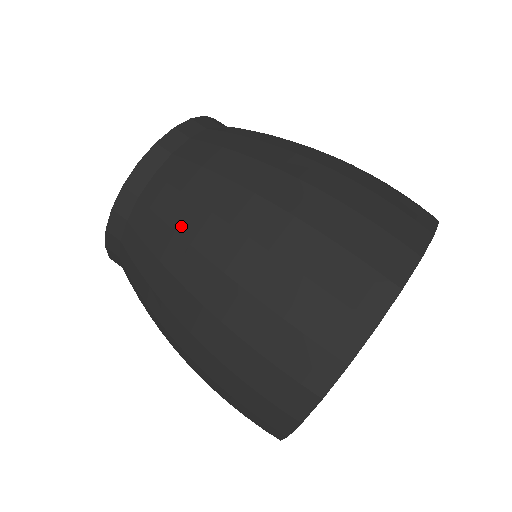
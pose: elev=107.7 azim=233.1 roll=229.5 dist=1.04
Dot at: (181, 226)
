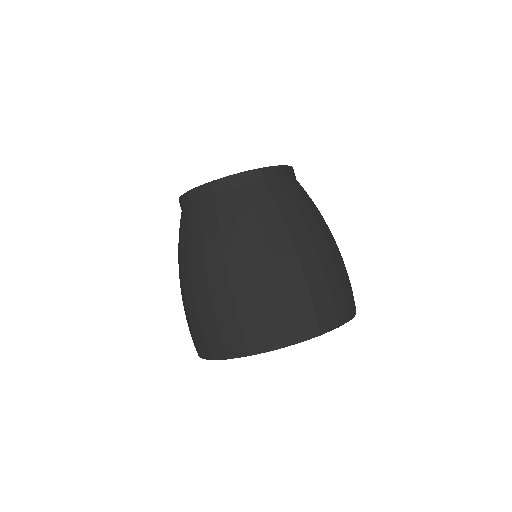
Dot at: (191, 242)
